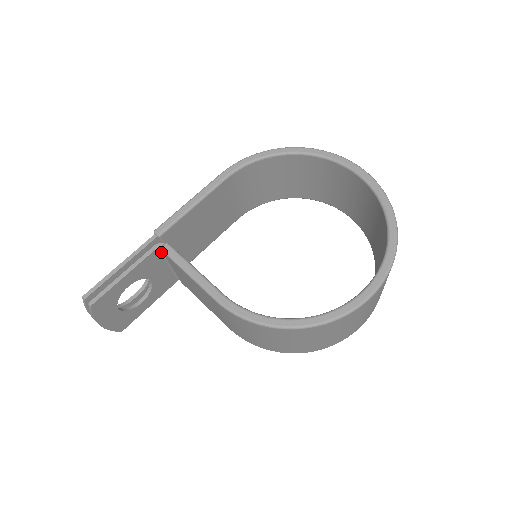
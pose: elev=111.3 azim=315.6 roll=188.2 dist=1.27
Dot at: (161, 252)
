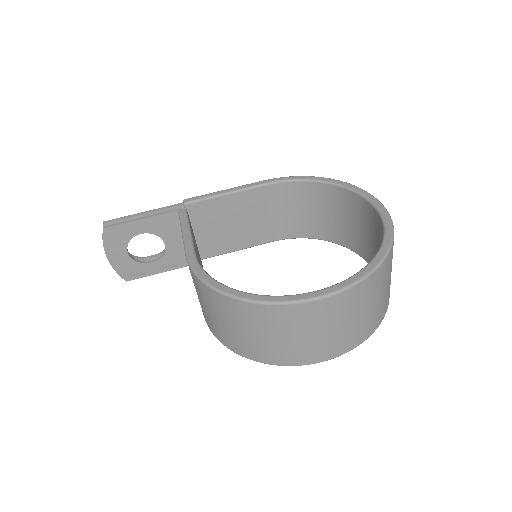
Dot at: occluded
